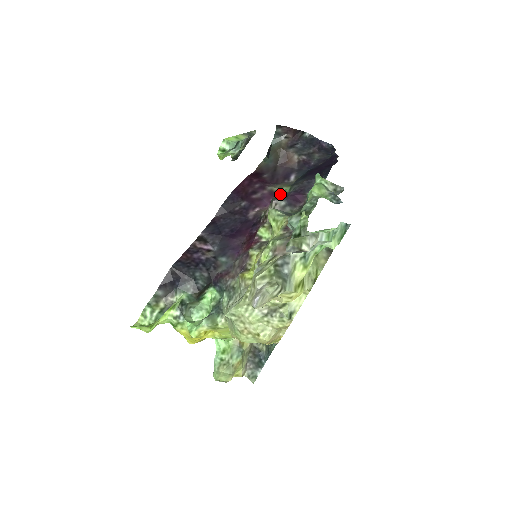
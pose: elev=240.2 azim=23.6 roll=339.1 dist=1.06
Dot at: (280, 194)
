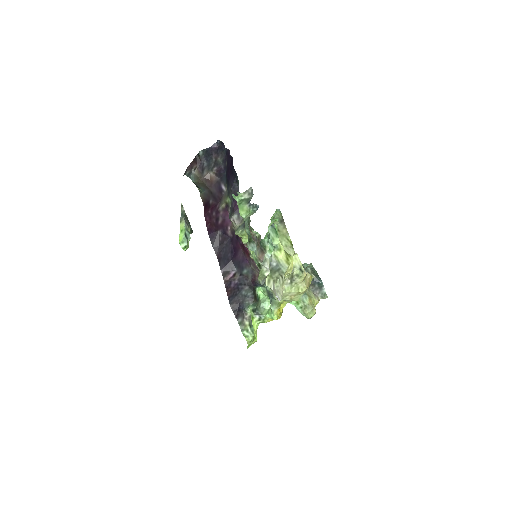
Dot at: (229, 207)
